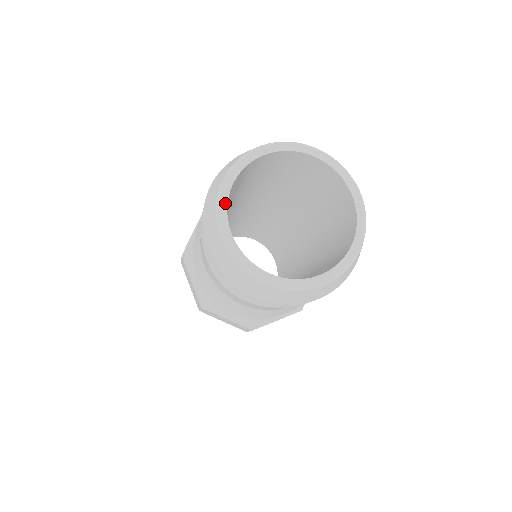
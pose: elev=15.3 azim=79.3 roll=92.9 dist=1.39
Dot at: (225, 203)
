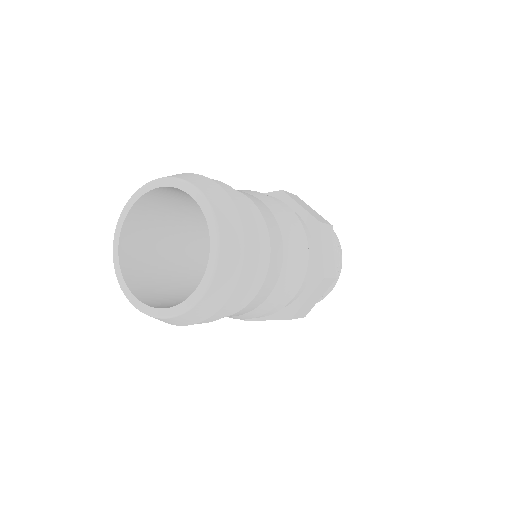
Dot at: (120, 226)
